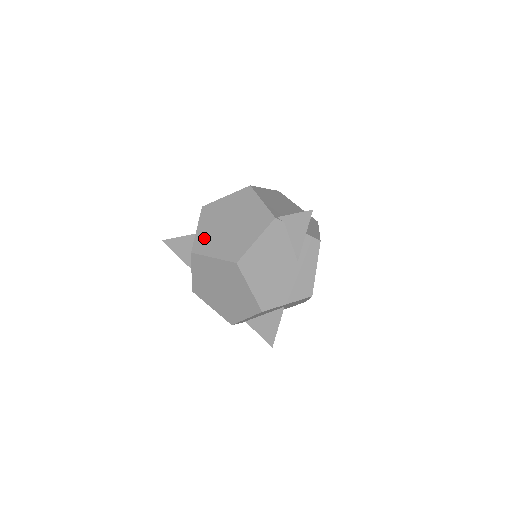
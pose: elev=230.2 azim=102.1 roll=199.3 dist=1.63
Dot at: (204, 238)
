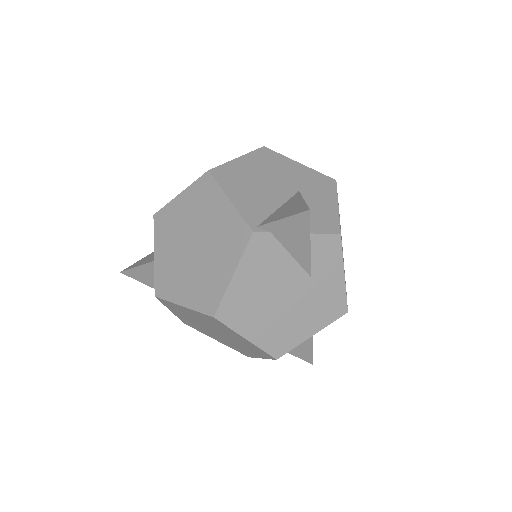
Dot at: (165, 272)
